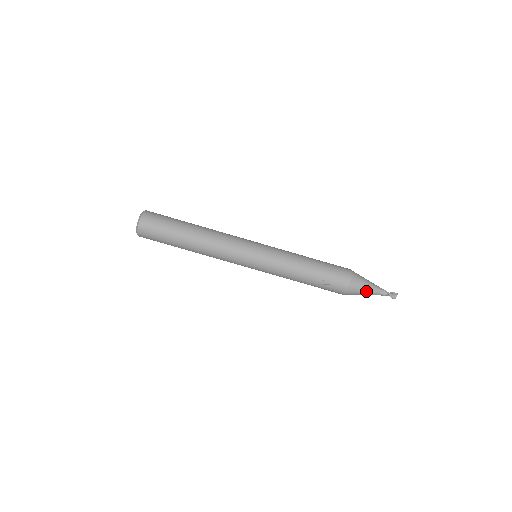
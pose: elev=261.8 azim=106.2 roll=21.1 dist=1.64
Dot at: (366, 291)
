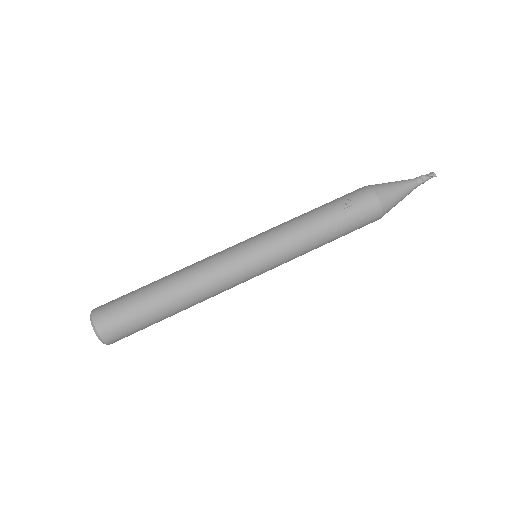
Dot at: (396, 185)
